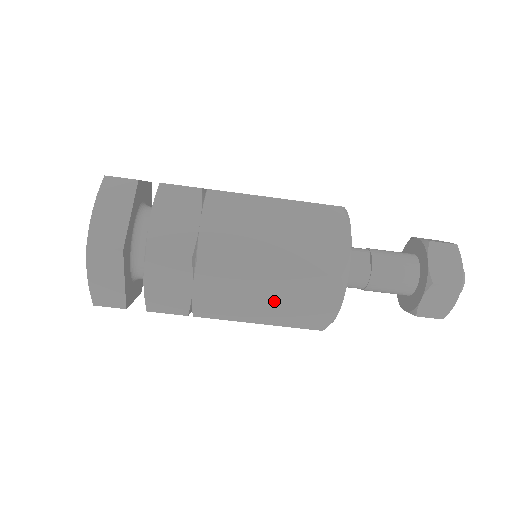
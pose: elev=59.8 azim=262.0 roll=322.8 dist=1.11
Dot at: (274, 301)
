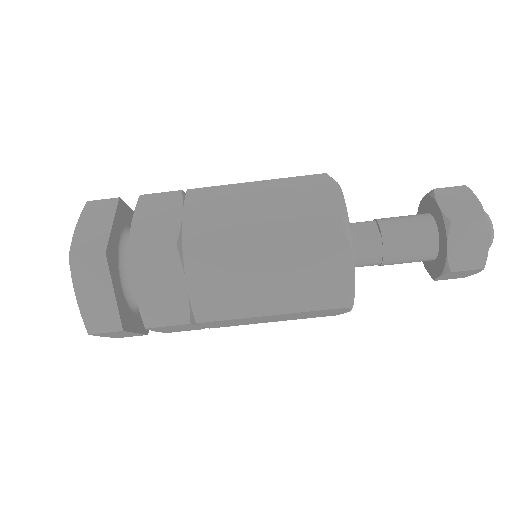
Dot at: (278, 279)
